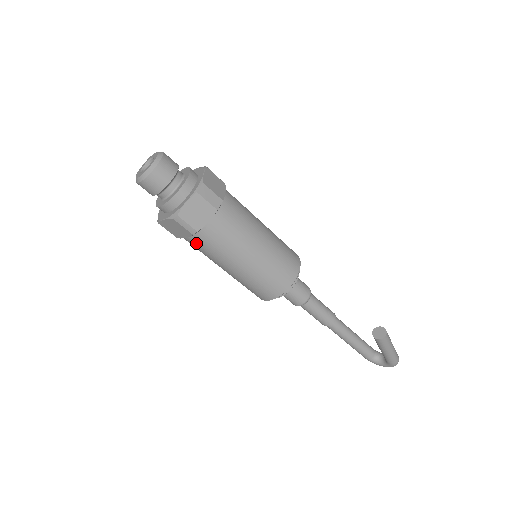
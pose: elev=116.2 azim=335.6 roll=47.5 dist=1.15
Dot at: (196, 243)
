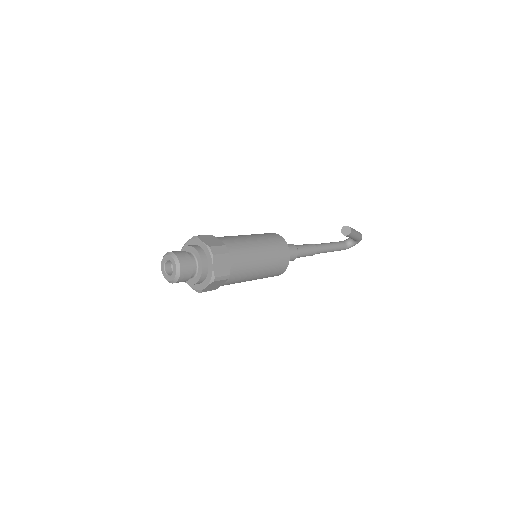
Dot at: (230, 282)
